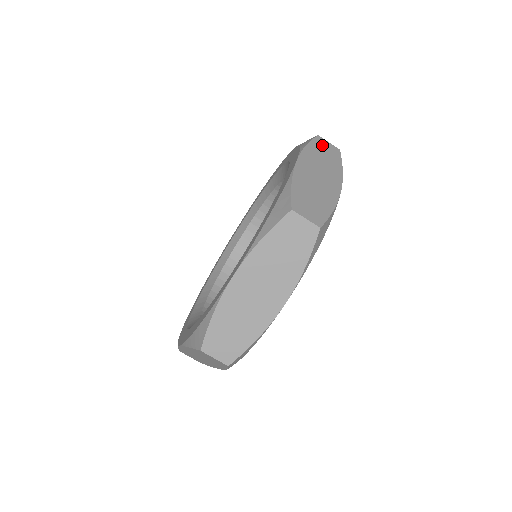
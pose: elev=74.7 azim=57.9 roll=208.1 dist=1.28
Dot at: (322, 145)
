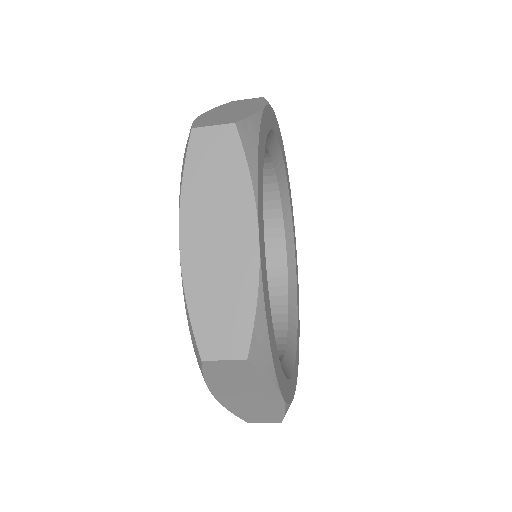
Dot at: (220, 369)
